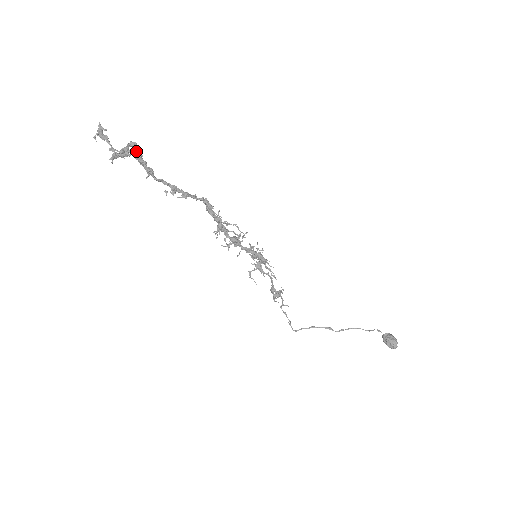
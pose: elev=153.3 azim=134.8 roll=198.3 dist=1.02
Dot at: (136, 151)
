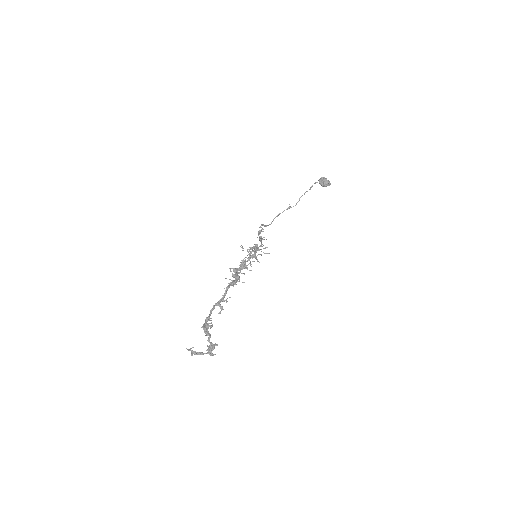
Dot at: (206, 332)
